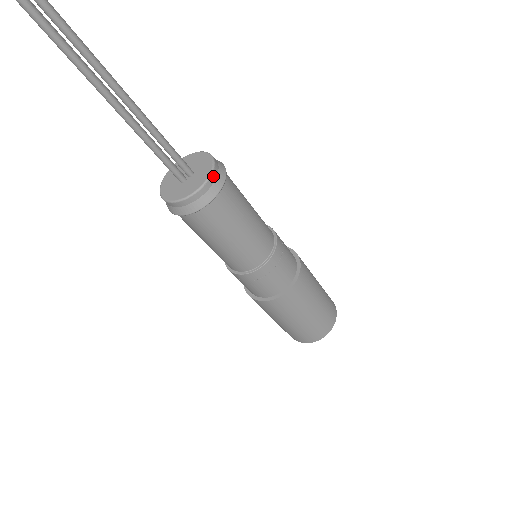
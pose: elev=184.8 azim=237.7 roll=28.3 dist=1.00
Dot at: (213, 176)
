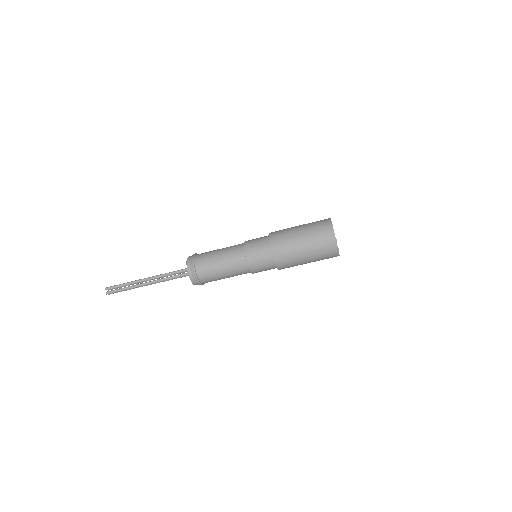
Dot at: (193, 281)
